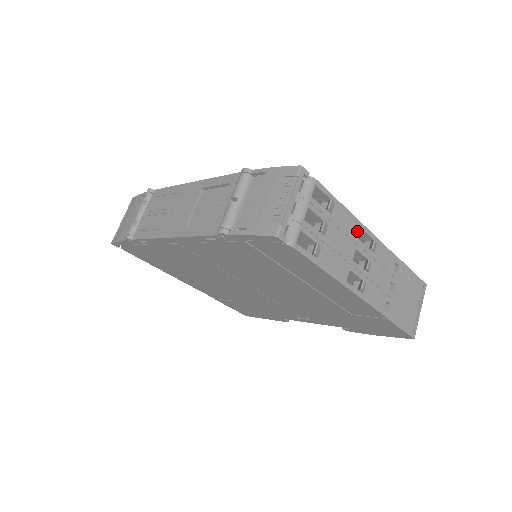
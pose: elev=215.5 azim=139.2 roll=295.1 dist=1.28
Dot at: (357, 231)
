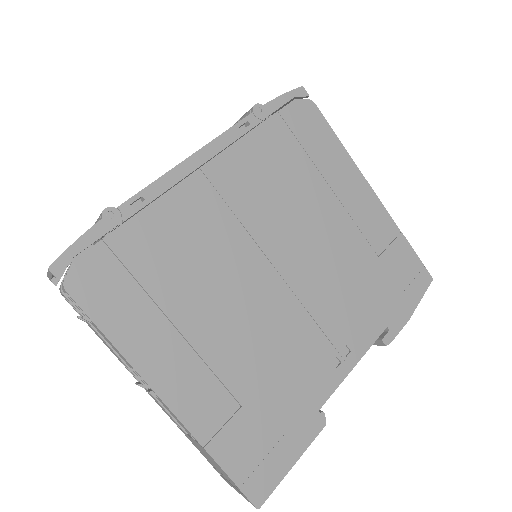
Dot at: occluded
